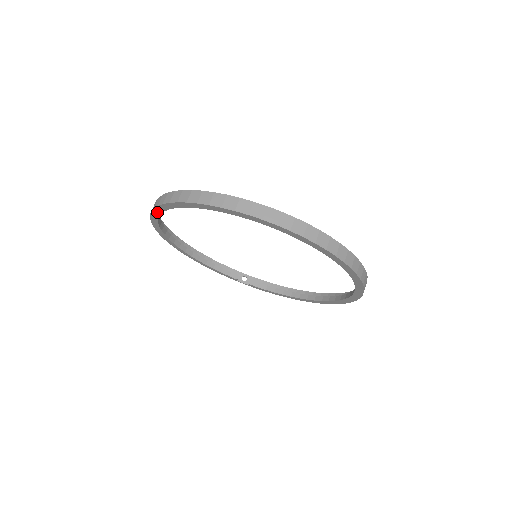
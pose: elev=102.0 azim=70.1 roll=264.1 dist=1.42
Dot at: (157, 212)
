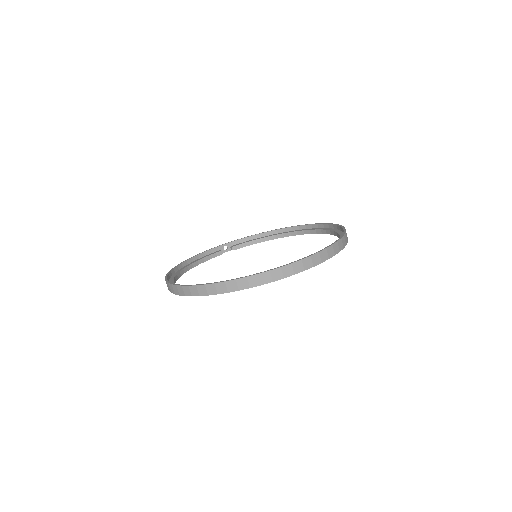
Dot at: occluded
